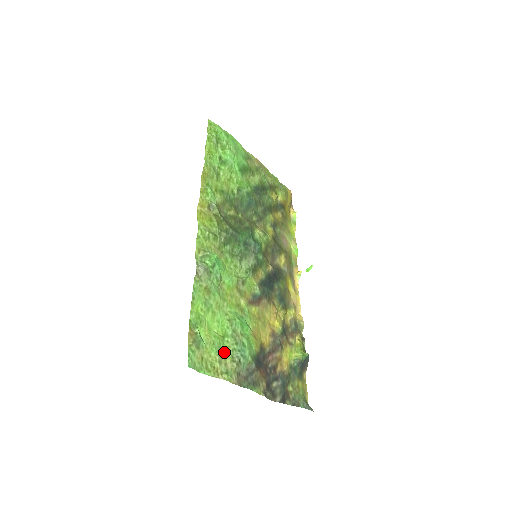
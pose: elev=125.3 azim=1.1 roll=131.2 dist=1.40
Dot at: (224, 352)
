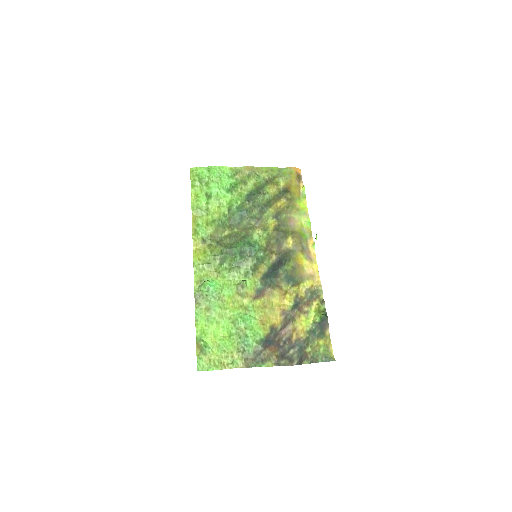
Dot at: (231, 348)
